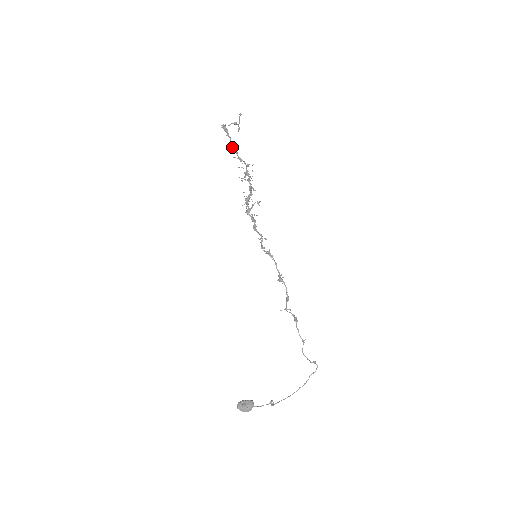
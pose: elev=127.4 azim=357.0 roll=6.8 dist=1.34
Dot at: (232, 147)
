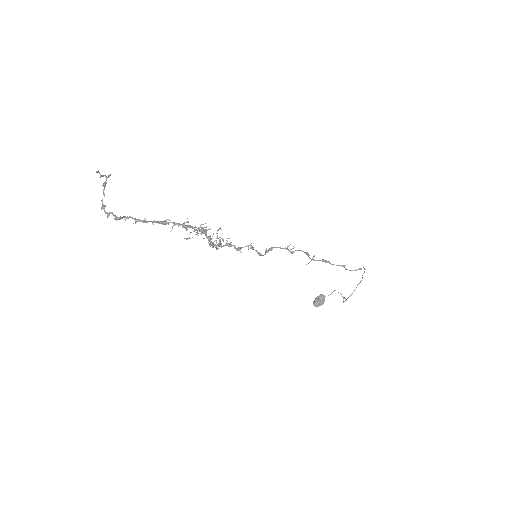
Dot at: occluded
